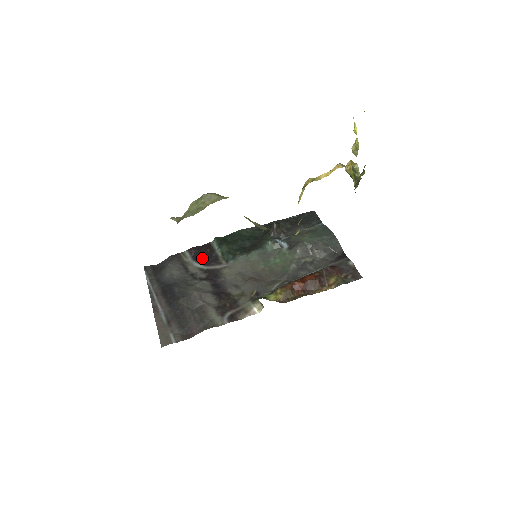
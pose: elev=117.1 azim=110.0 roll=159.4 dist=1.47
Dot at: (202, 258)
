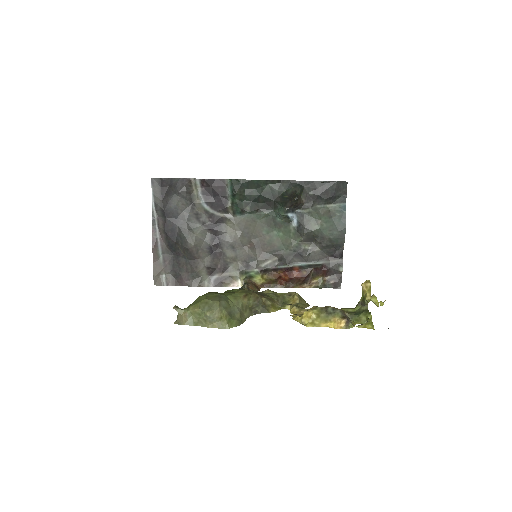
Dot at: (212, 197)
